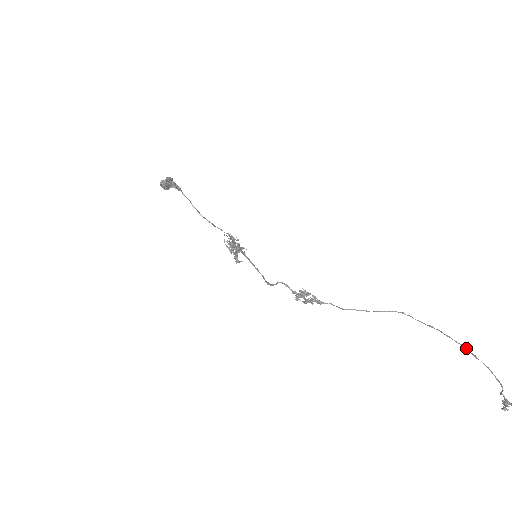
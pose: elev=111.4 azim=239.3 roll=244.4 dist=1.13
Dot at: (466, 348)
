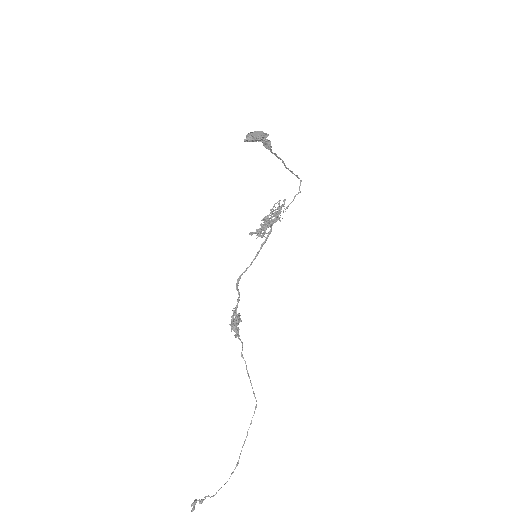
Dot at: (237, 465)
